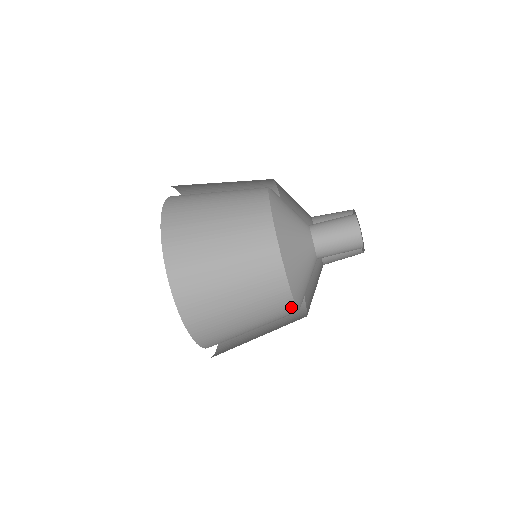
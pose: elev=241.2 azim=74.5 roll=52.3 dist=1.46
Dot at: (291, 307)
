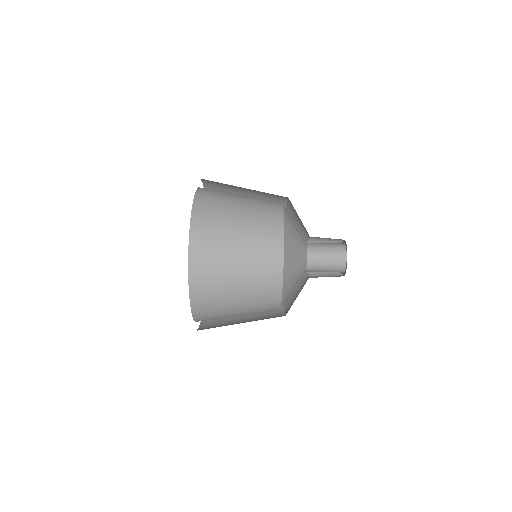
Dot at: (276, 309)
